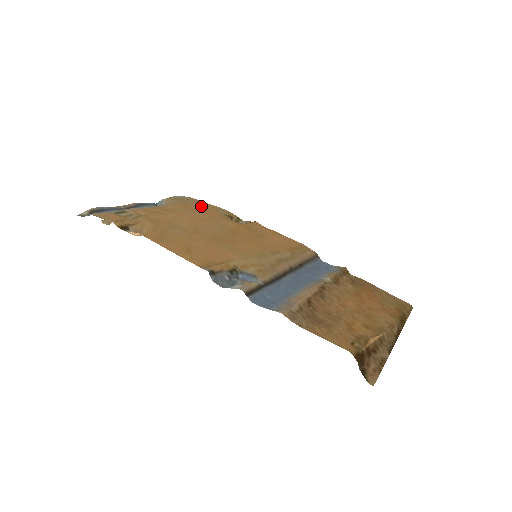
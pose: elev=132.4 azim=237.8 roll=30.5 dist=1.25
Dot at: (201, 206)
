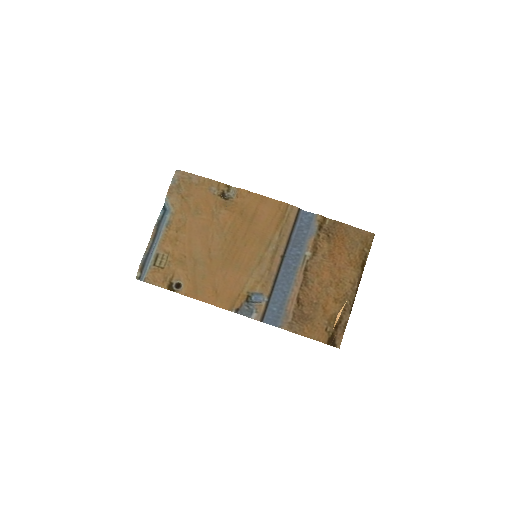
Dot at: (196, 192)
